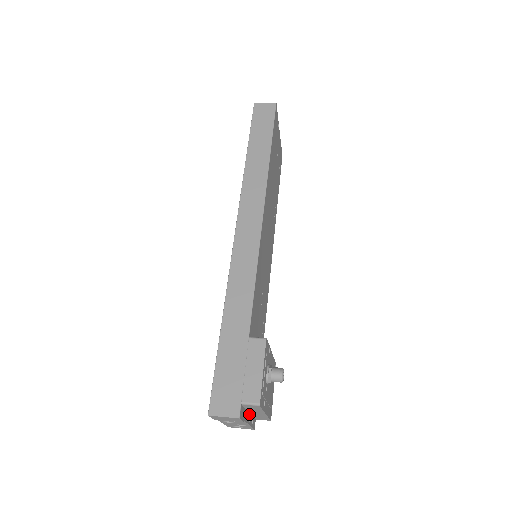
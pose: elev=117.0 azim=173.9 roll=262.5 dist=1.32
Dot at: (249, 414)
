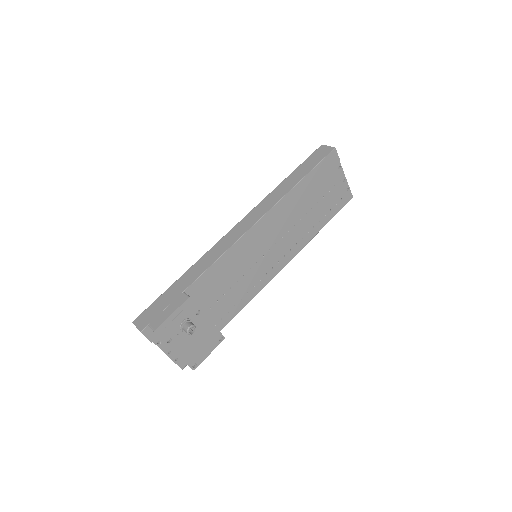
Dot at: (169, 347)
